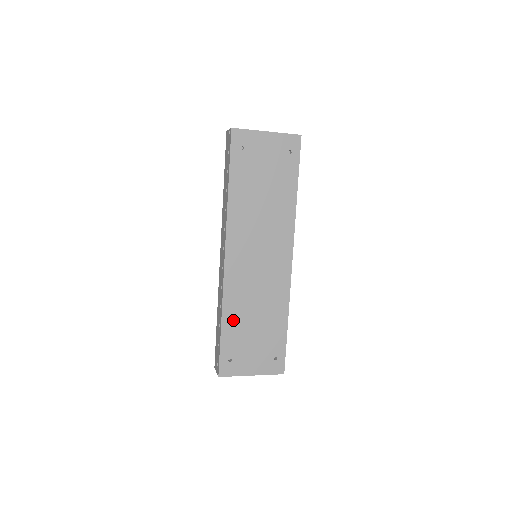
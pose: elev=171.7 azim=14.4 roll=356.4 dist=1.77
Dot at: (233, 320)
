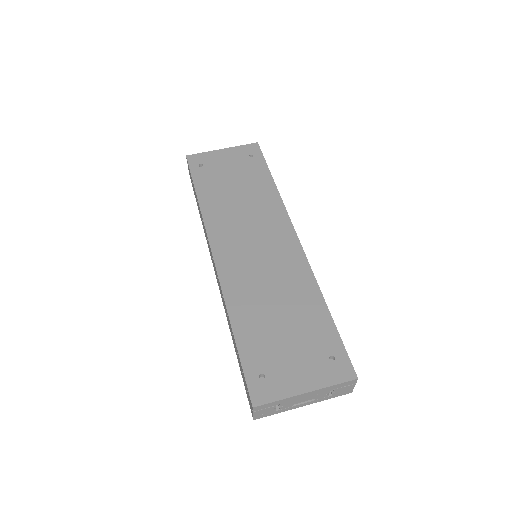
Dot at: (247, 321)
